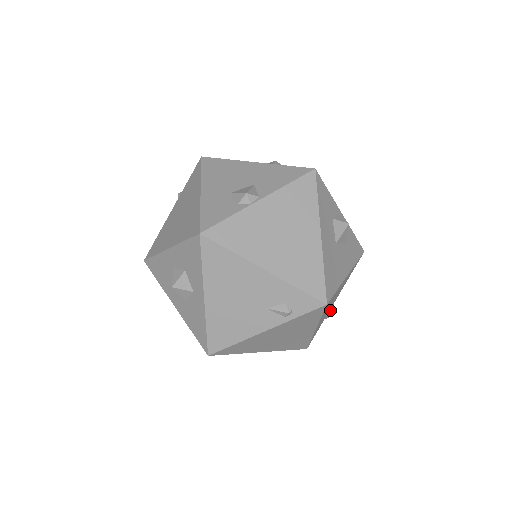
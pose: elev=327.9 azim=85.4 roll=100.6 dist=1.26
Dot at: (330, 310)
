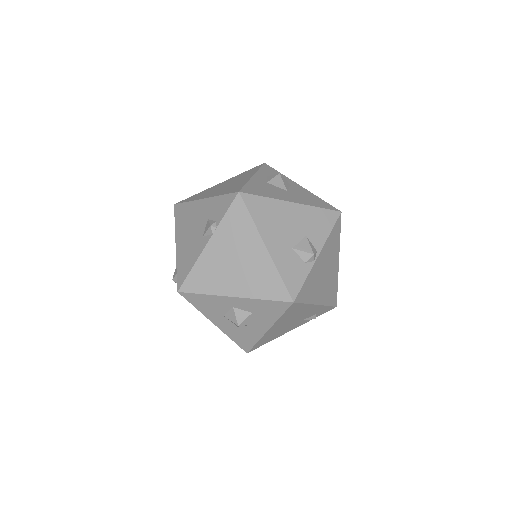
Dot at: occluded
